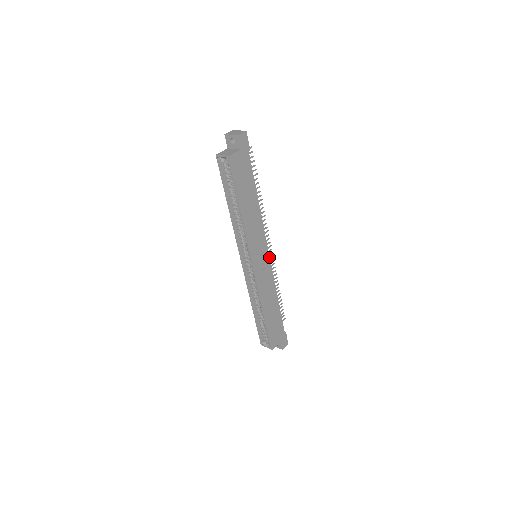
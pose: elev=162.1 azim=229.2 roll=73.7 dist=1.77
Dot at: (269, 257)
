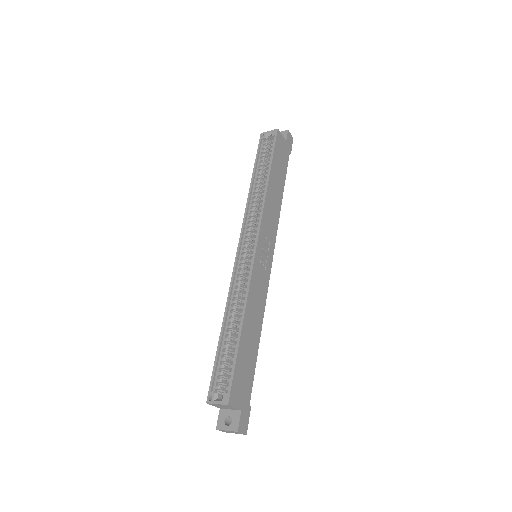
Dot at: (271, 266)
